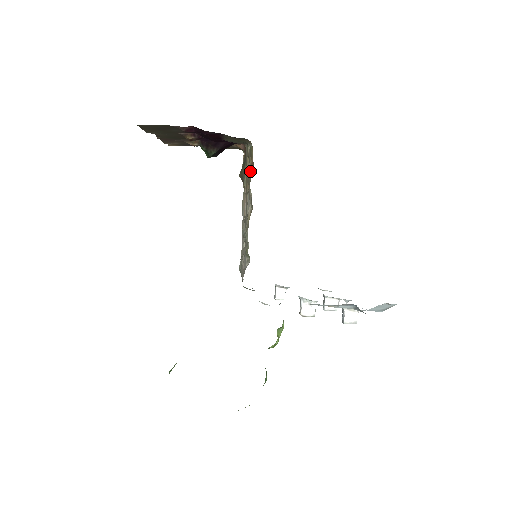
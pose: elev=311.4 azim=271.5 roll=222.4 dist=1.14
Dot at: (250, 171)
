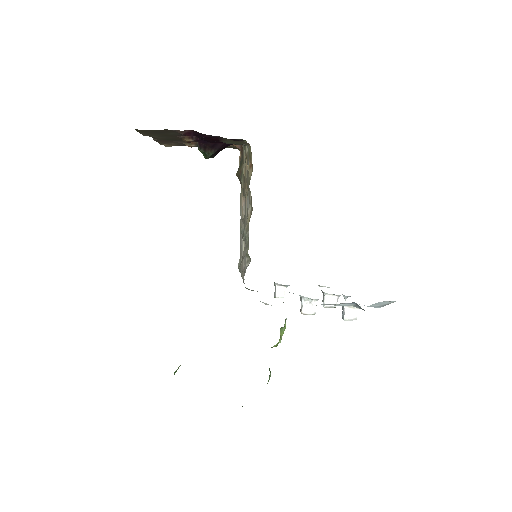
Dot at: (249, 173)
